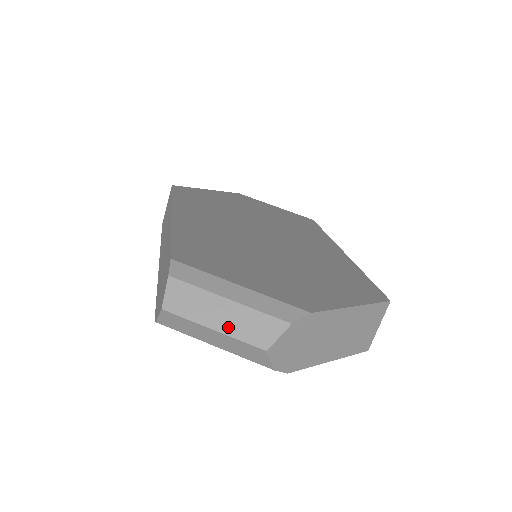
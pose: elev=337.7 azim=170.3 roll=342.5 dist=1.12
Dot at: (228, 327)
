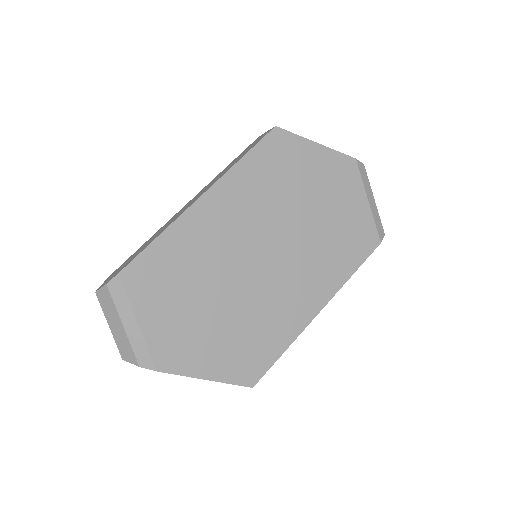
Dot at: (115, 334)
